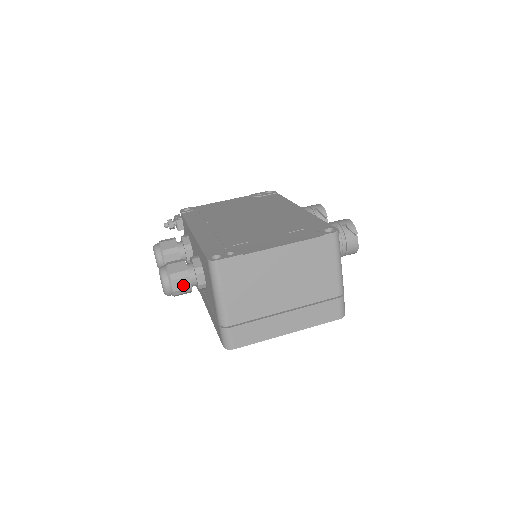
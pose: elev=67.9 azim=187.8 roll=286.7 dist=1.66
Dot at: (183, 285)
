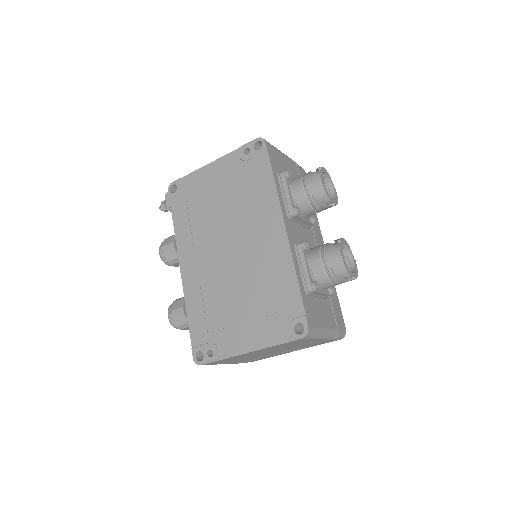
Dot at: occluded
